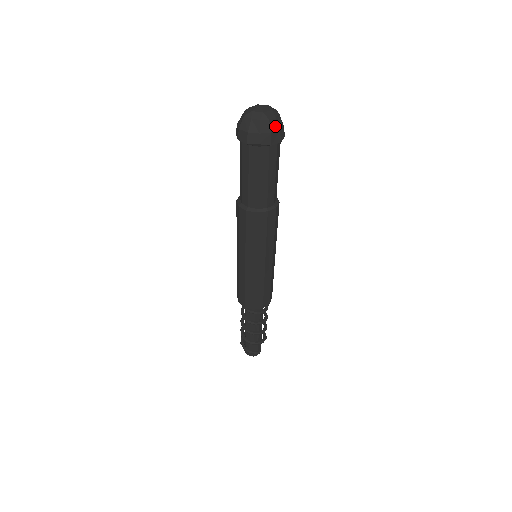
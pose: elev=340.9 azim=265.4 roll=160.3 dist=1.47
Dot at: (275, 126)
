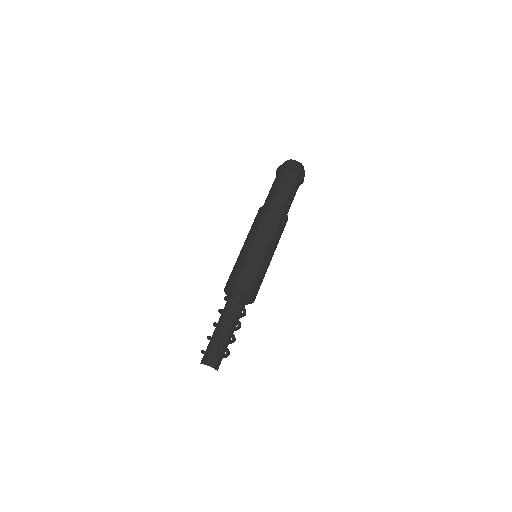
Dot at: (293, 162)
